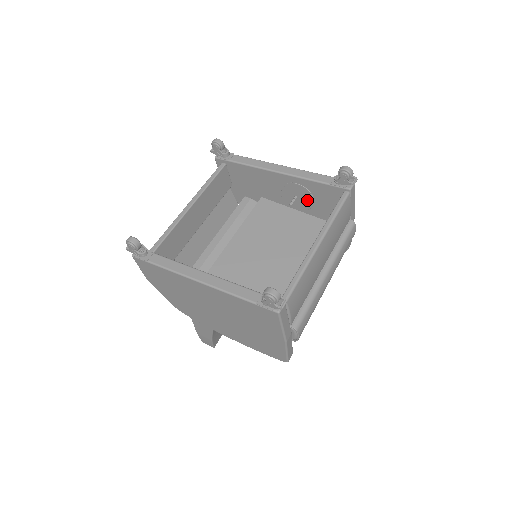
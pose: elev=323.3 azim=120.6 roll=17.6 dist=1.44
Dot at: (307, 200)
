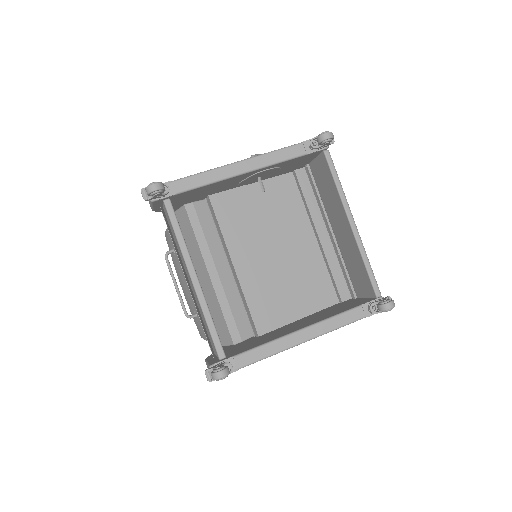
Dot at: (271, 173)
